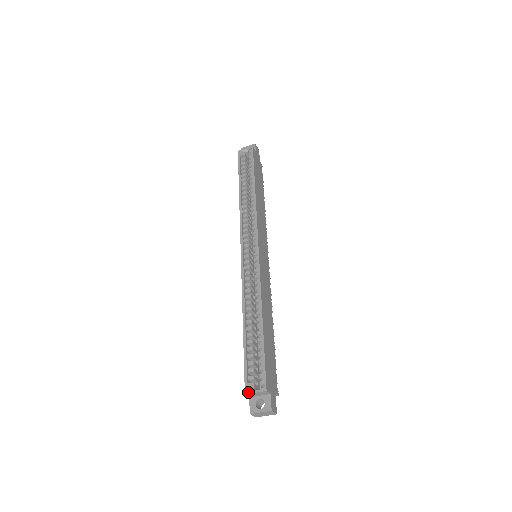
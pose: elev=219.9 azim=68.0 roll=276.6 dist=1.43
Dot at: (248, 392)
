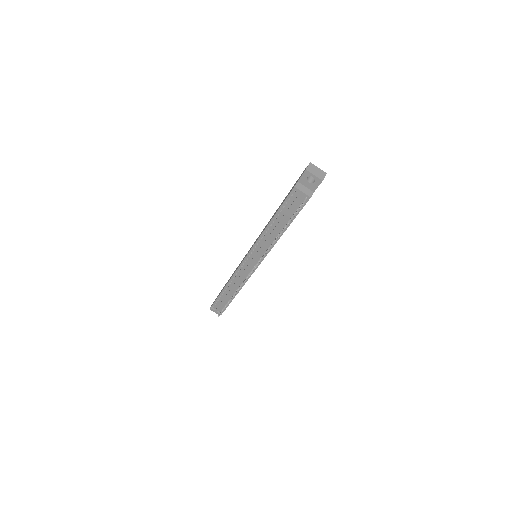
Dot at: occluded
